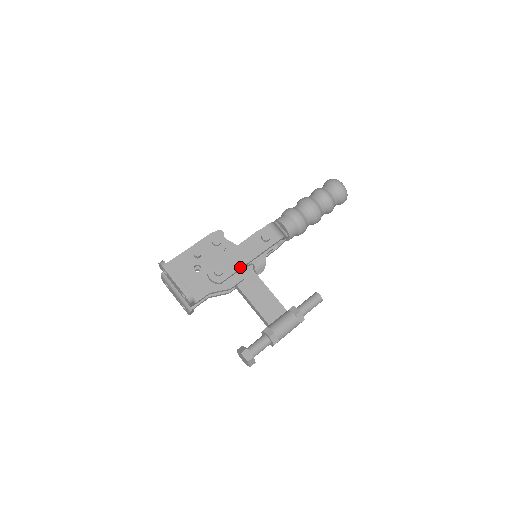
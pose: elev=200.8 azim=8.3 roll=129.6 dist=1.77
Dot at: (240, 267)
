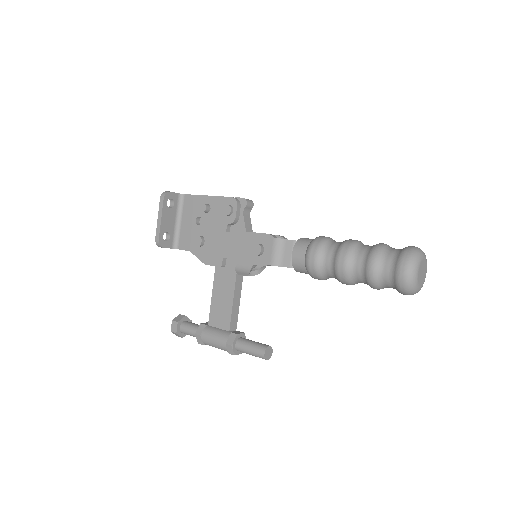
Dot at: (217, 255)
